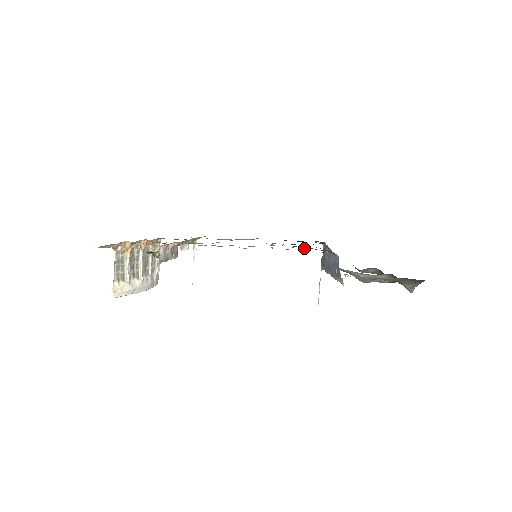
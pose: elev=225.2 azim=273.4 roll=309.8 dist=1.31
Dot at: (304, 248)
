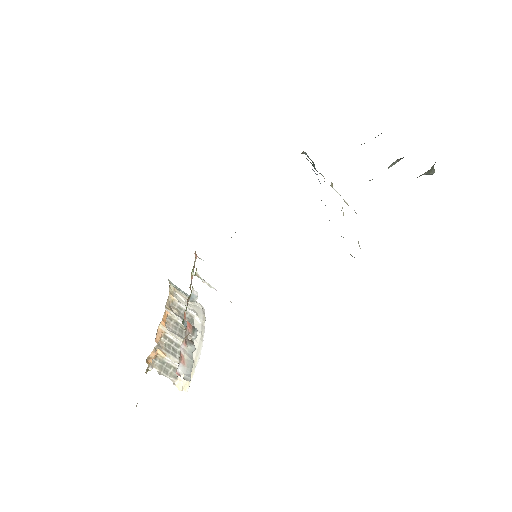
Dot at: occluded
